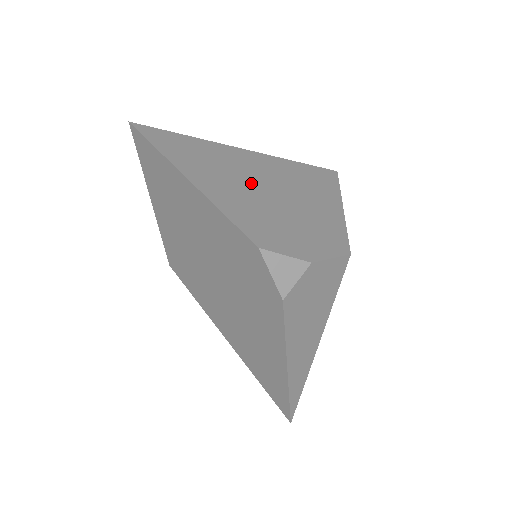
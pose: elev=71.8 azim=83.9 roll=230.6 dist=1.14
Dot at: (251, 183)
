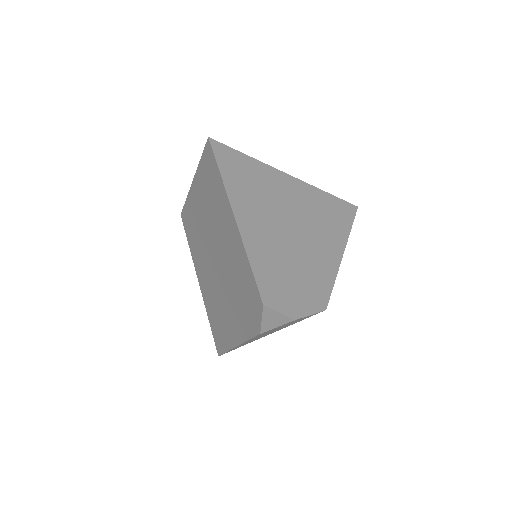
Dot at: (284, 225)
